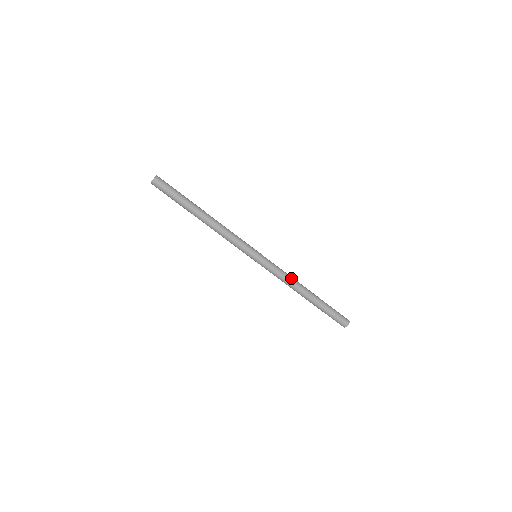
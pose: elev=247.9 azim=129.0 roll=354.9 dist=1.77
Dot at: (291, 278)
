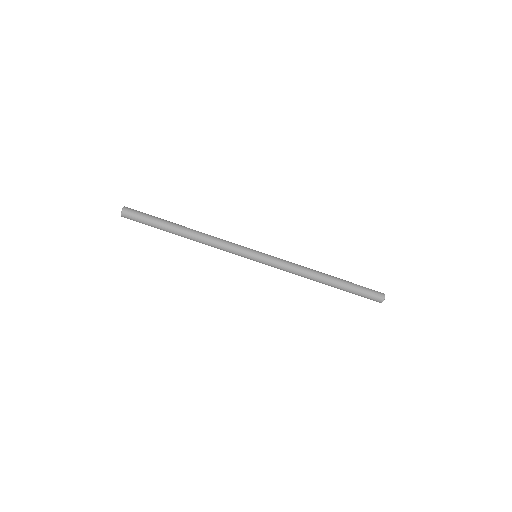
Dot at: (301, 272)
